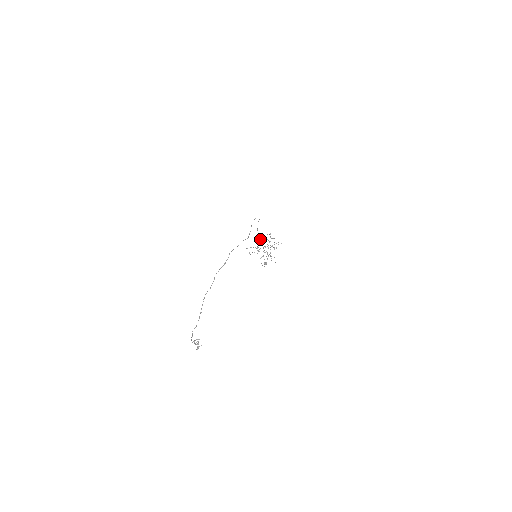
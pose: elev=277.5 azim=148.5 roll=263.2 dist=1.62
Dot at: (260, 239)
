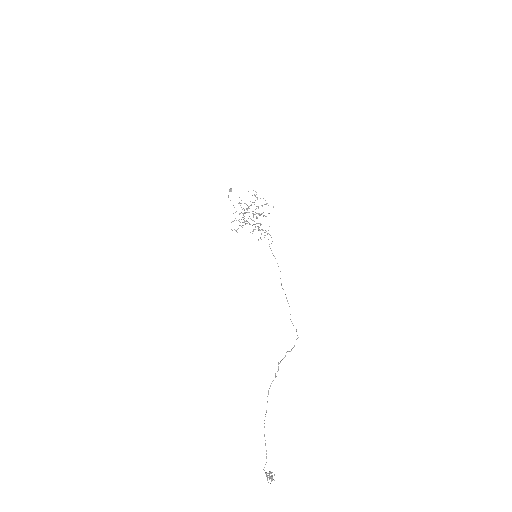
Dot at: (254, 224)
